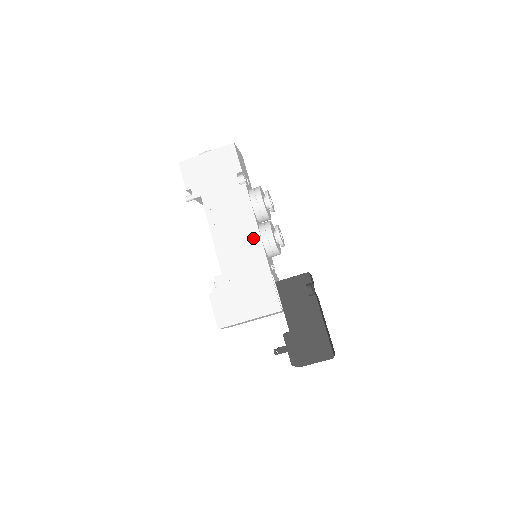
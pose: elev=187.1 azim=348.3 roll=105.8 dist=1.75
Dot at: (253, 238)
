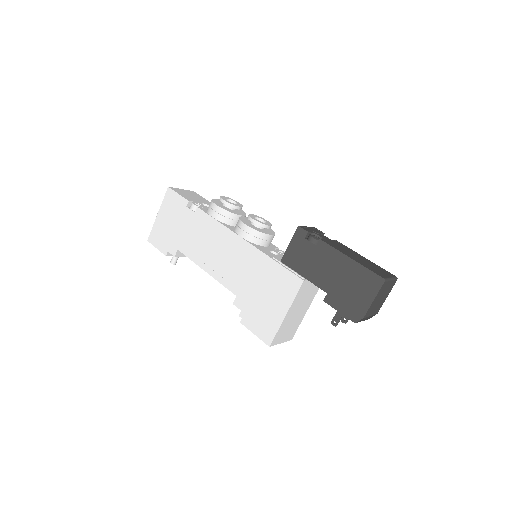
Dot at: (235, 243)
